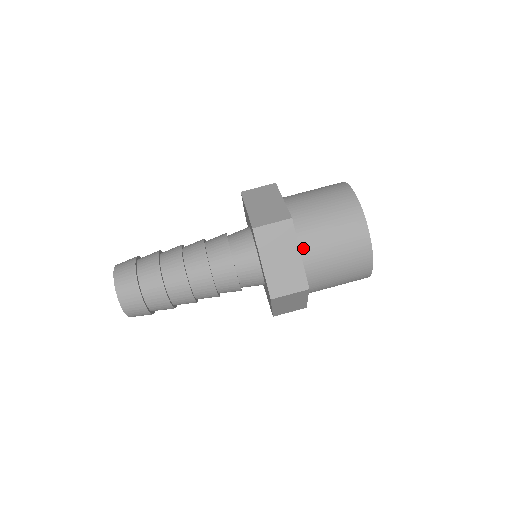
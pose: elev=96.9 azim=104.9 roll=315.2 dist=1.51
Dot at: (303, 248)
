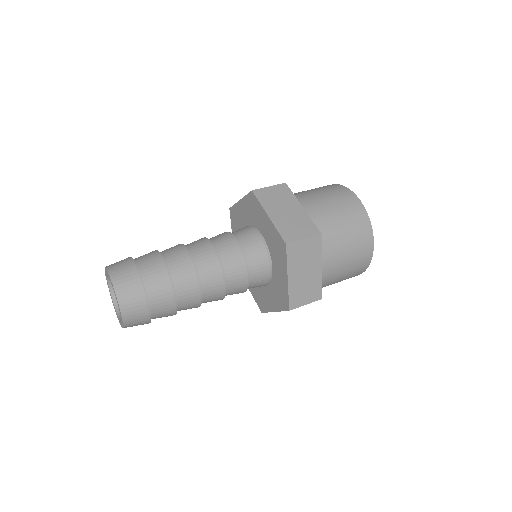
Dot at: occluded
